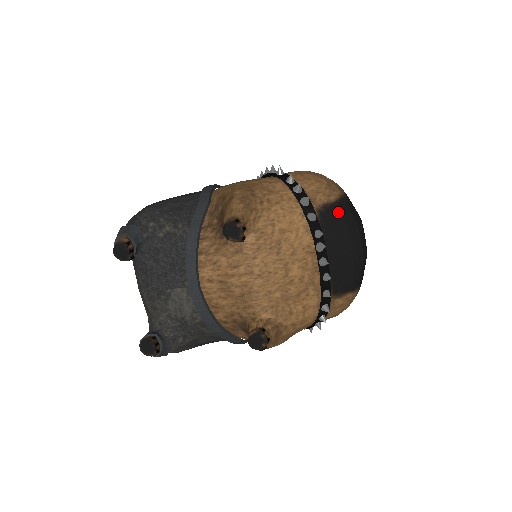
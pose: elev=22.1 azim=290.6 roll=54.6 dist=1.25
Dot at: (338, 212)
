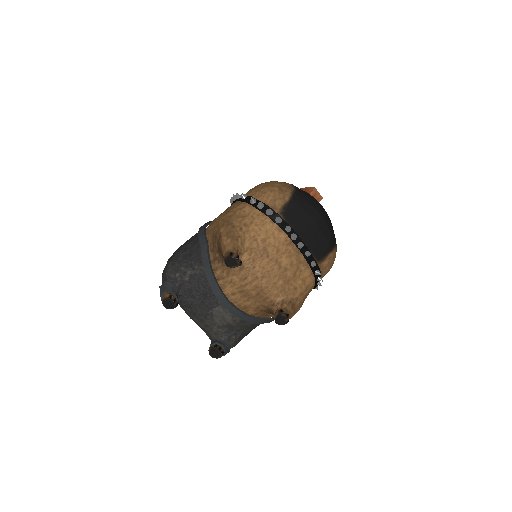
Dot at: (295, 206)
